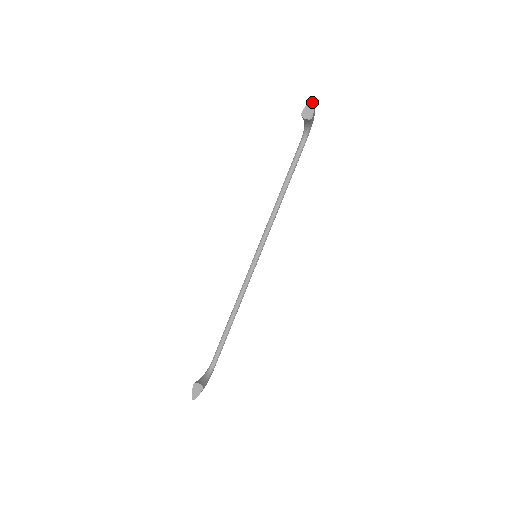
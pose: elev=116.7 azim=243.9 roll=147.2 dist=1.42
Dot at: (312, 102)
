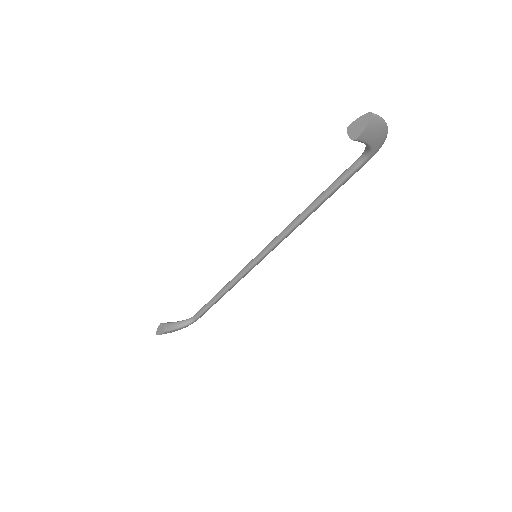
Dot at: (367, 117)
